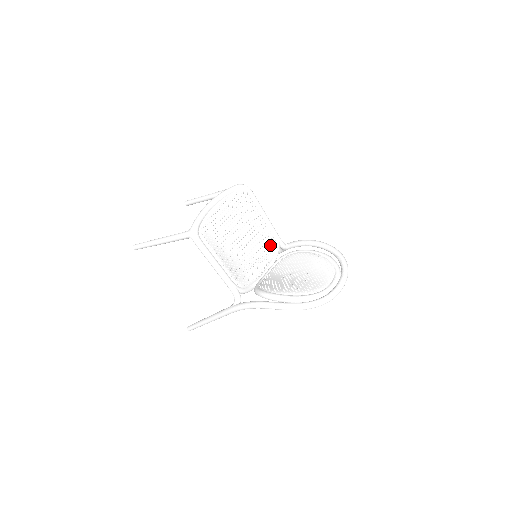
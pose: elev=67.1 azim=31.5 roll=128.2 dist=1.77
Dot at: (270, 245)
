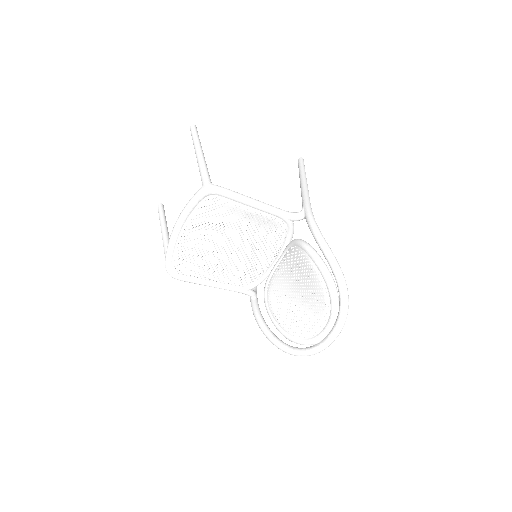
Dot at: (277, 228)
